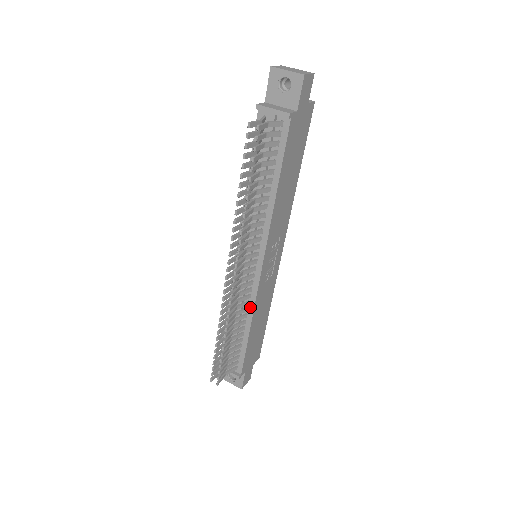
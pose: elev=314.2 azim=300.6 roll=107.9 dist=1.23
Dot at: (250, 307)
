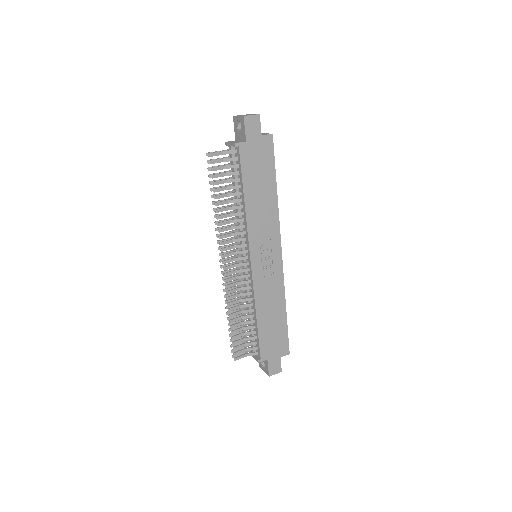
Dot at: (253, 297)
